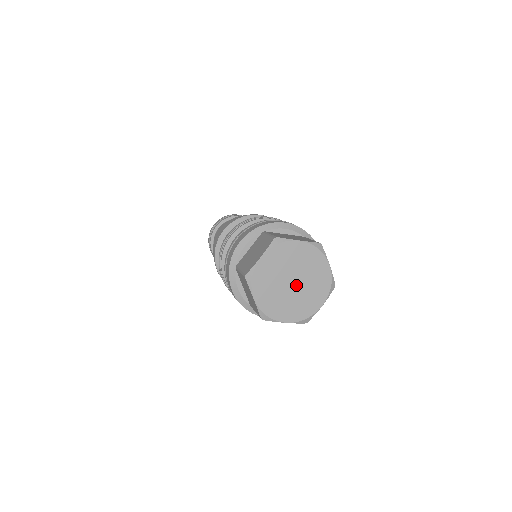
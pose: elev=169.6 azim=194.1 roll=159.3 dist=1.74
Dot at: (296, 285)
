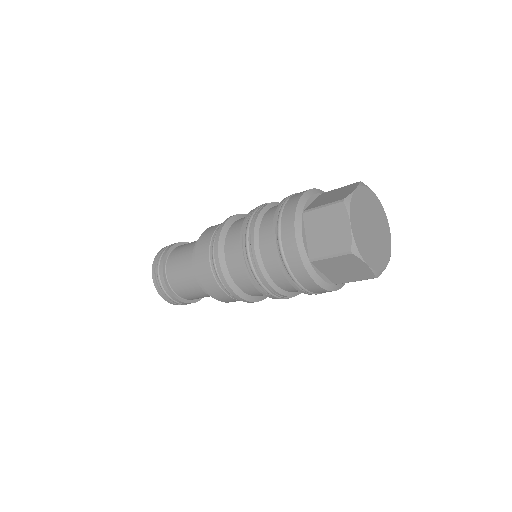
Dot at: (374, 233)
